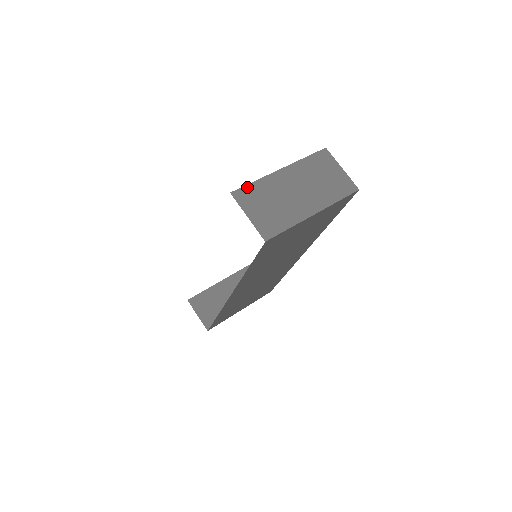
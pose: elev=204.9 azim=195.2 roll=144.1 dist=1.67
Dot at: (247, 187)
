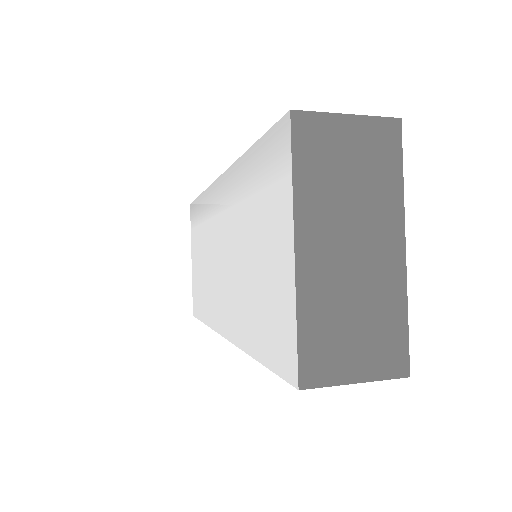
Dot at: (302, 348)
